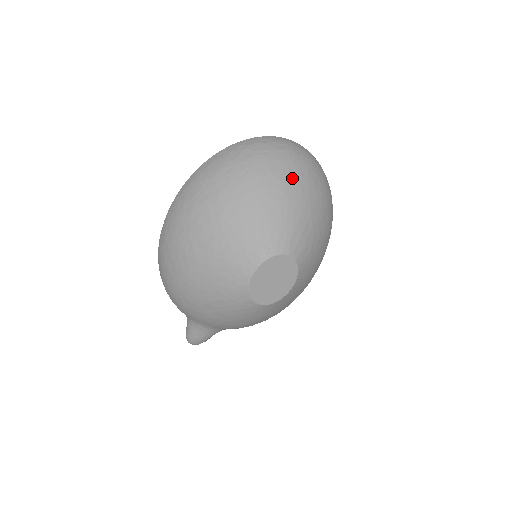
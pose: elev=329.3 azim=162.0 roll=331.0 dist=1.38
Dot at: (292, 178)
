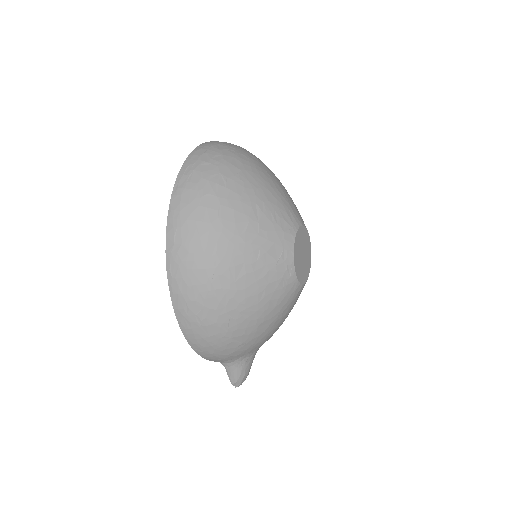
Dot at: (253, 165)
